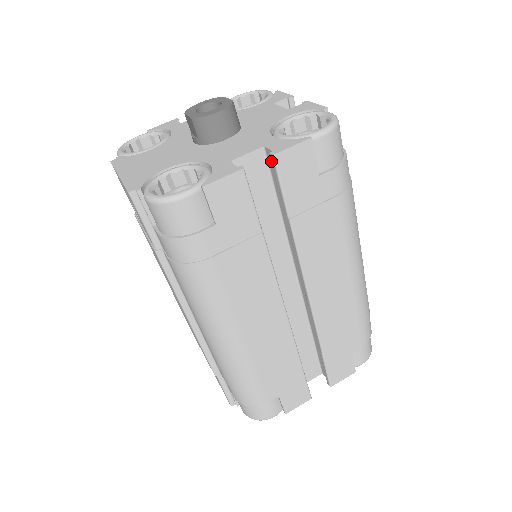
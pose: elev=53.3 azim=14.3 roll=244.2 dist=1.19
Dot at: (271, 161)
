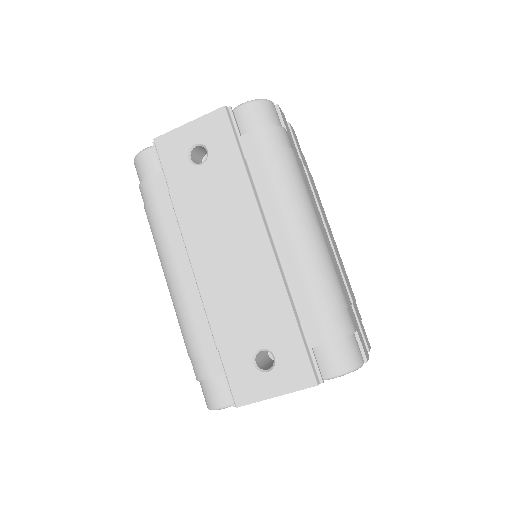
Dot at: occluded
